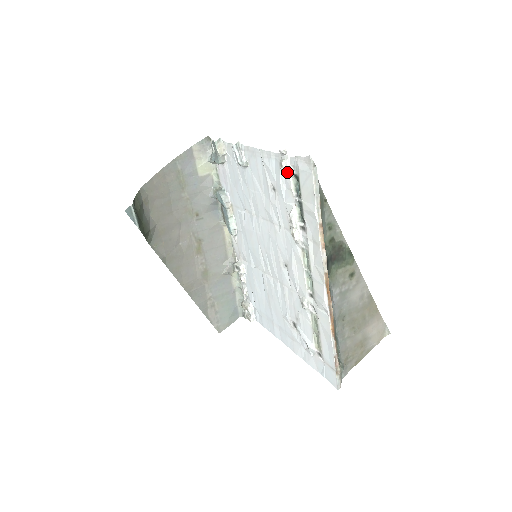
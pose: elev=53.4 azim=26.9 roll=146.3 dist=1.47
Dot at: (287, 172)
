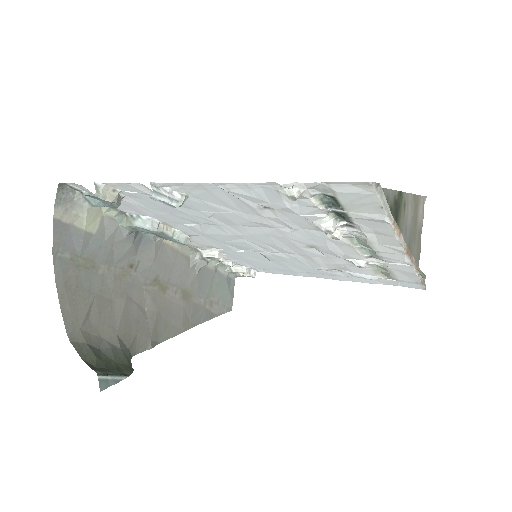
Dot at: (302, 197)
